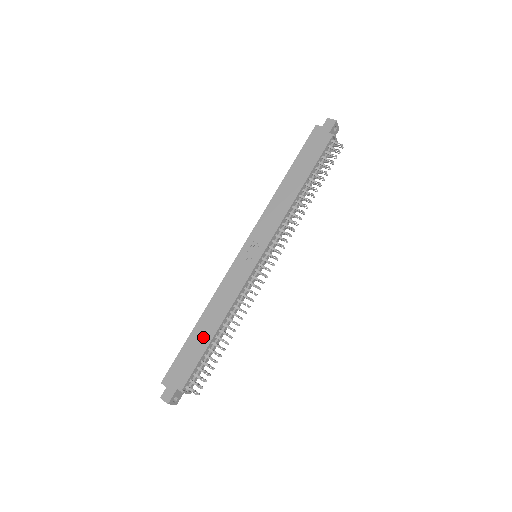
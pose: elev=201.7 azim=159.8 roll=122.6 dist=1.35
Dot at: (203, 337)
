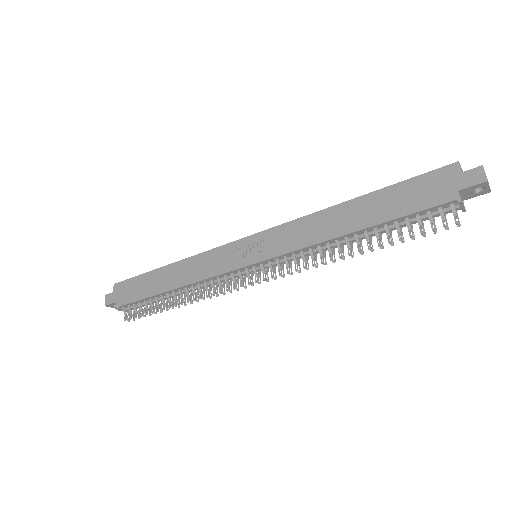
Dot at: (158, 283)
